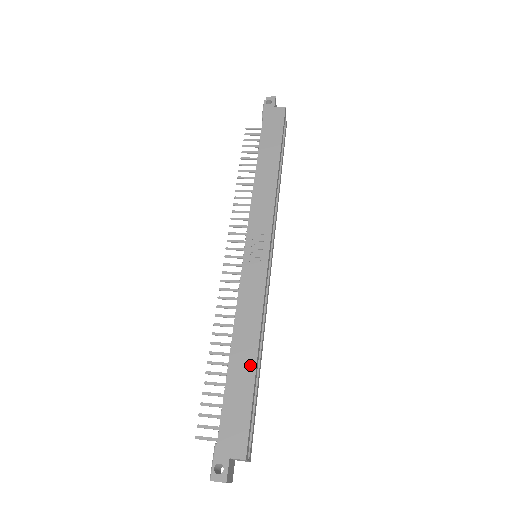
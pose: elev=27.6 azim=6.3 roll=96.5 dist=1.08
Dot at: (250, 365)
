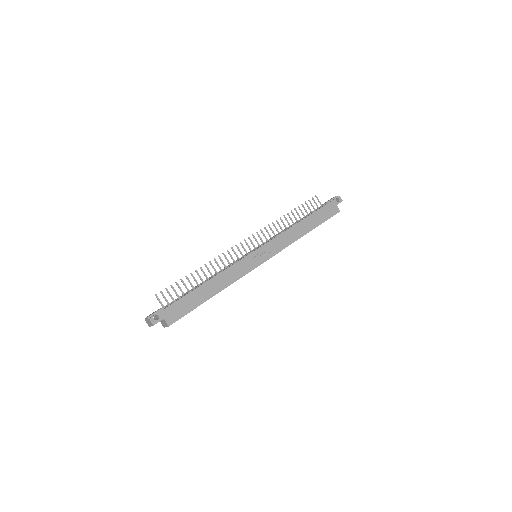
Dot at: (208, 296)
